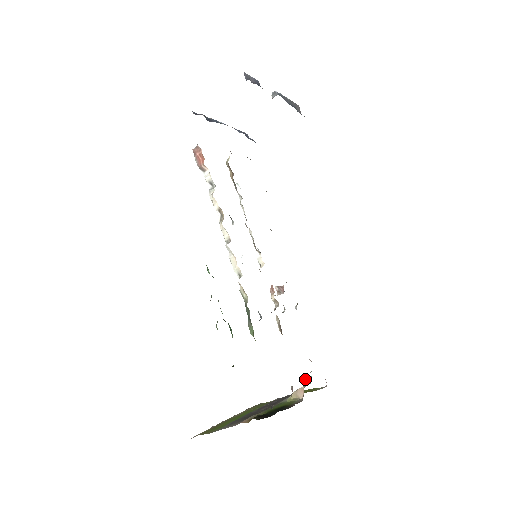
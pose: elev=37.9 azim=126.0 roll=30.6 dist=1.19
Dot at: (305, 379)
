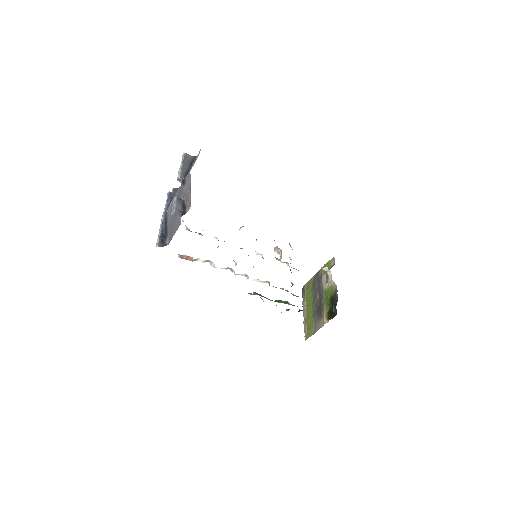
Dot at: (324, 269)
